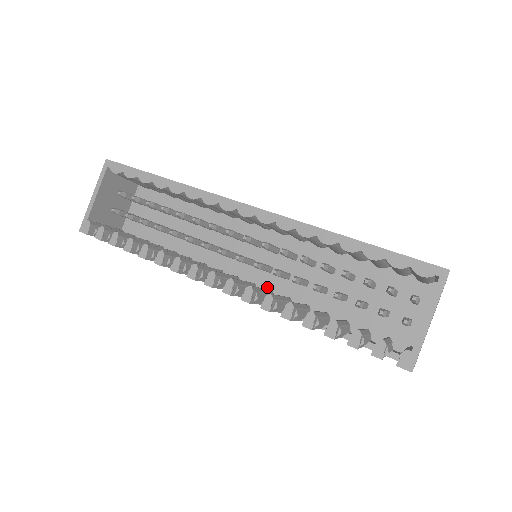
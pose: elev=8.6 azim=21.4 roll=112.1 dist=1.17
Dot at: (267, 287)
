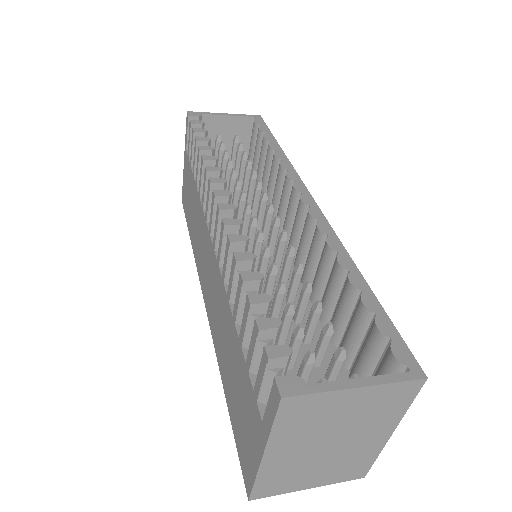
Dot at: occluded
